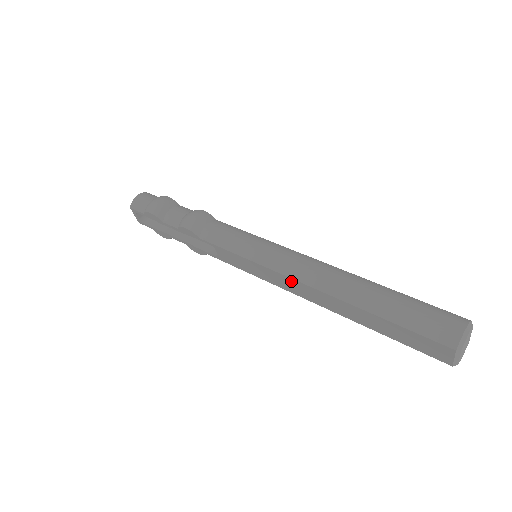
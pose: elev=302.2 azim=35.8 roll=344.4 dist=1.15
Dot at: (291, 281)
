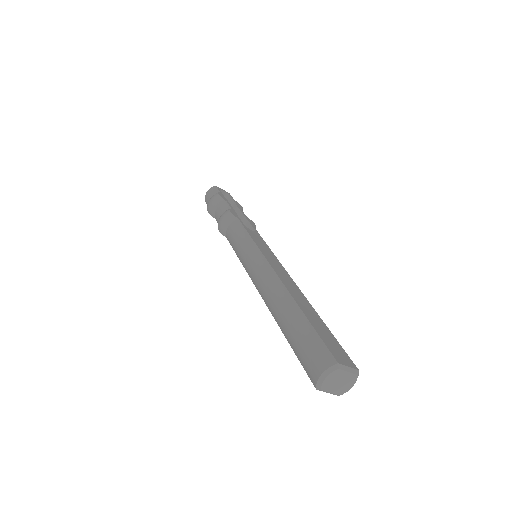
Dot at: occluded
